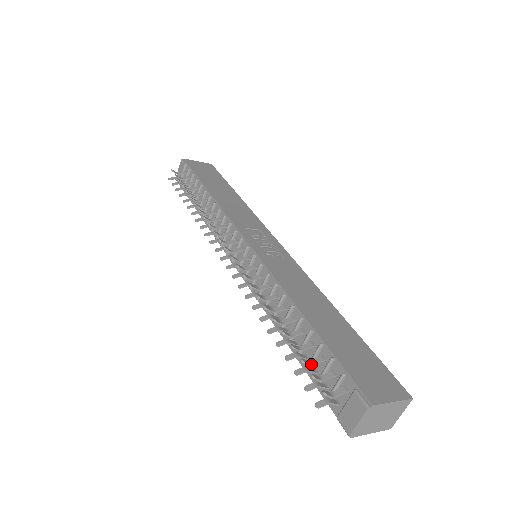
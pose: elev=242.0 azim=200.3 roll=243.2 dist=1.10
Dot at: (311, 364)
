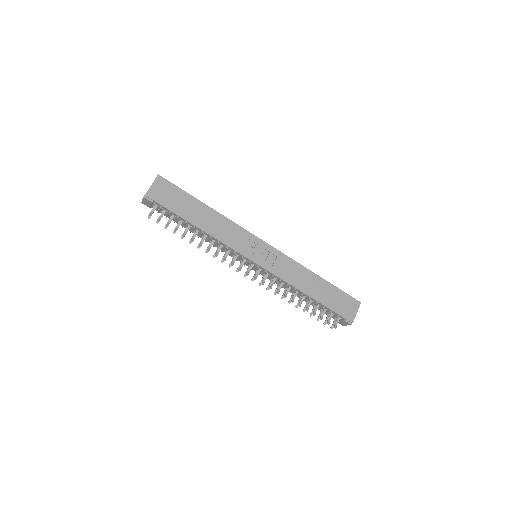
Dot at: occluded
